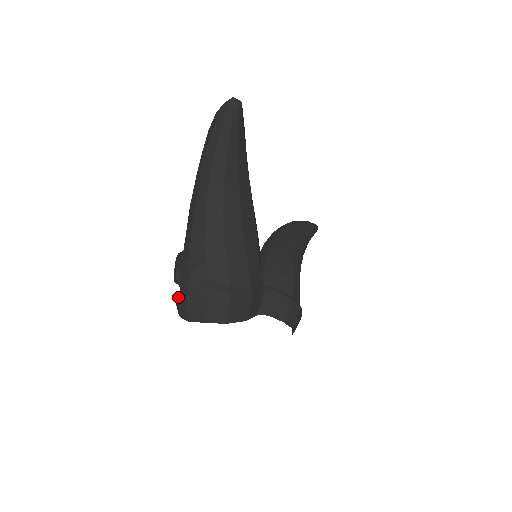
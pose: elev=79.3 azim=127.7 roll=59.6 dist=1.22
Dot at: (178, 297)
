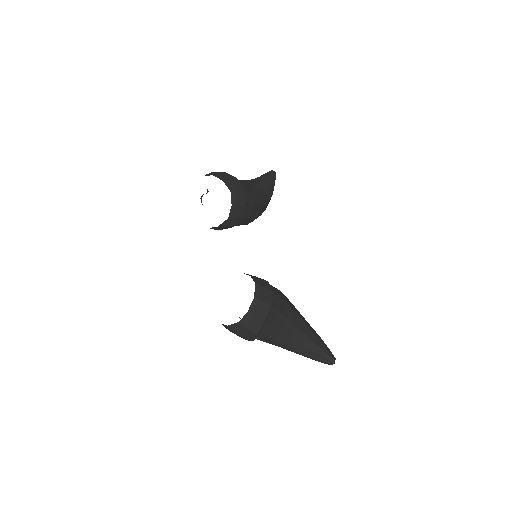
Dot at: occluded
